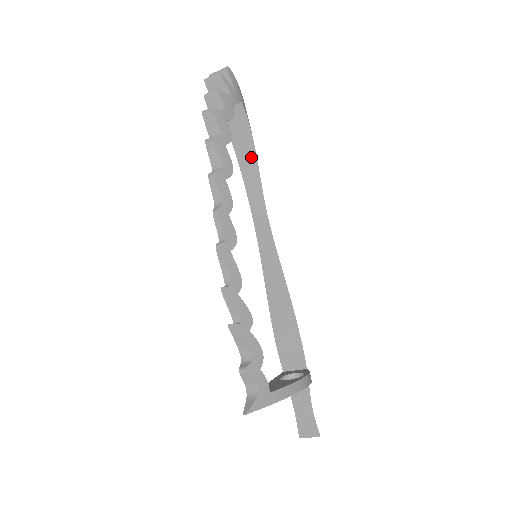
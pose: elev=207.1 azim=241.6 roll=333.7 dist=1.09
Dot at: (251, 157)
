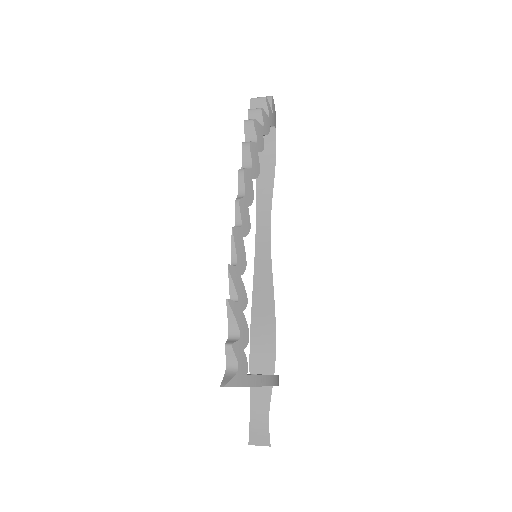
Dot at: (269, 175)
